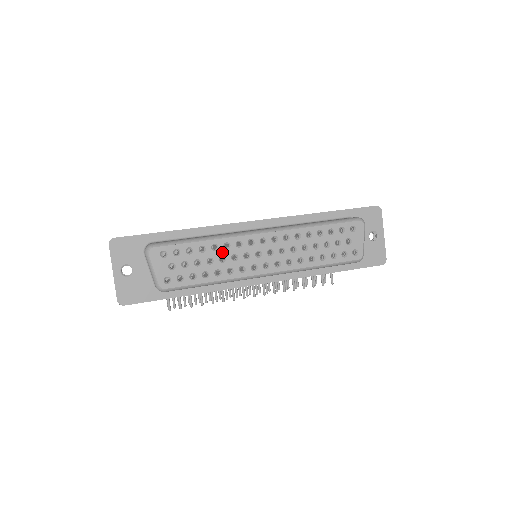
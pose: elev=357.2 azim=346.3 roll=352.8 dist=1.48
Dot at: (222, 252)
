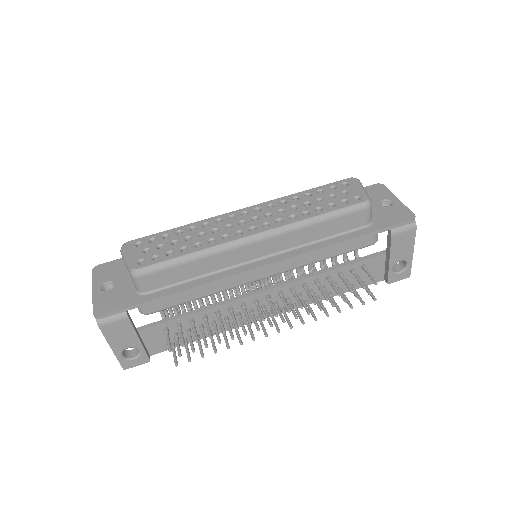
Dot at: (201, 230)
